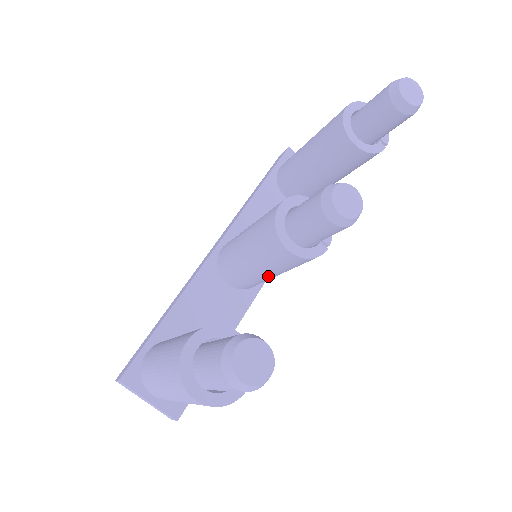
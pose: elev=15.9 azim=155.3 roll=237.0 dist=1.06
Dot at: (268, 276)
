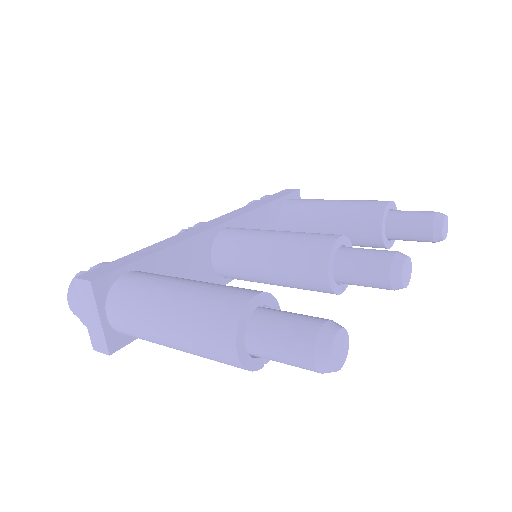
Dot at: (268, 280)
